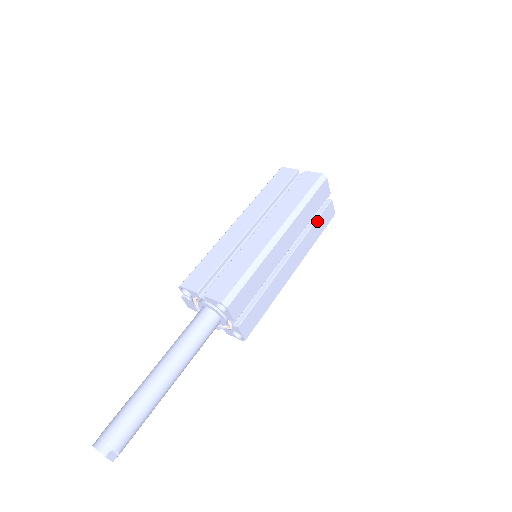
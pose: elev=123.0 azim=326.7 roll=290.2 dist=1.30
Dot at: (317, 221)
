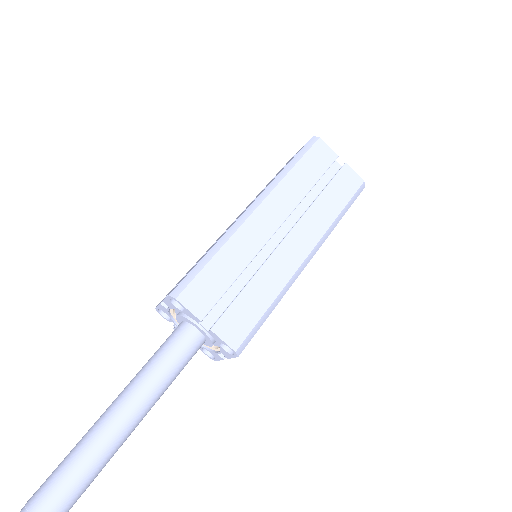
Dot at: (327, 190)
